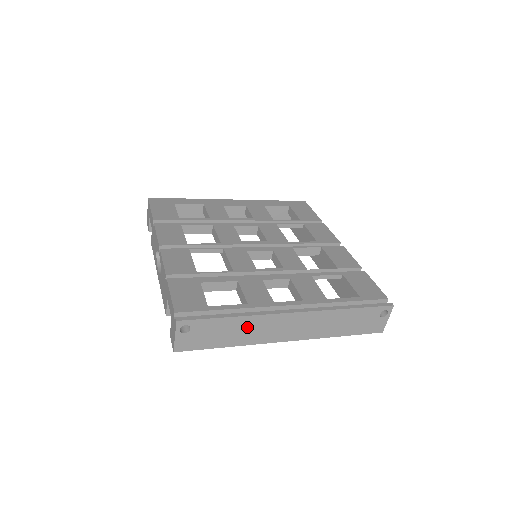
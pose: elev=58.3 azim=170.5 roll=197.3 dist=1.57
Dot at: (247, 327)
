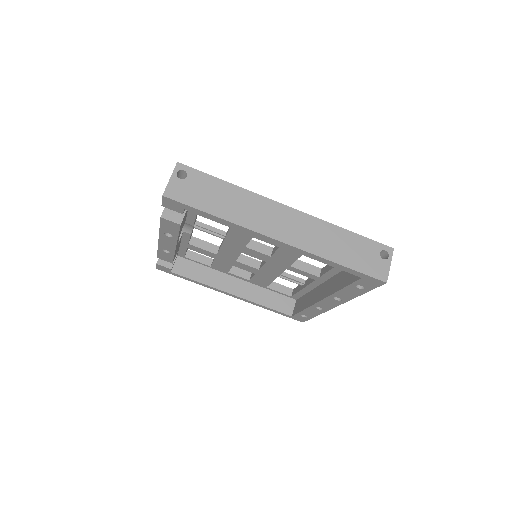
Dot at: (240, 201)
